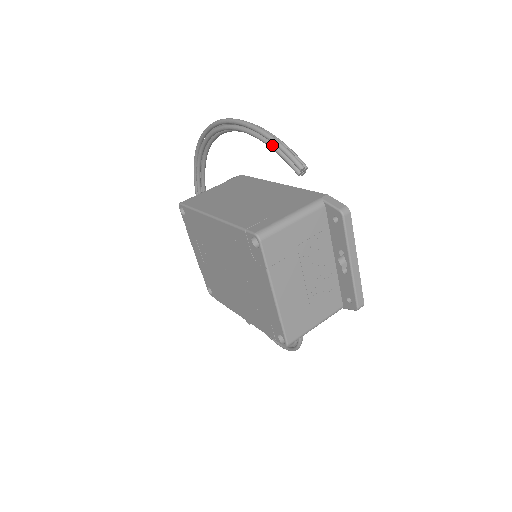
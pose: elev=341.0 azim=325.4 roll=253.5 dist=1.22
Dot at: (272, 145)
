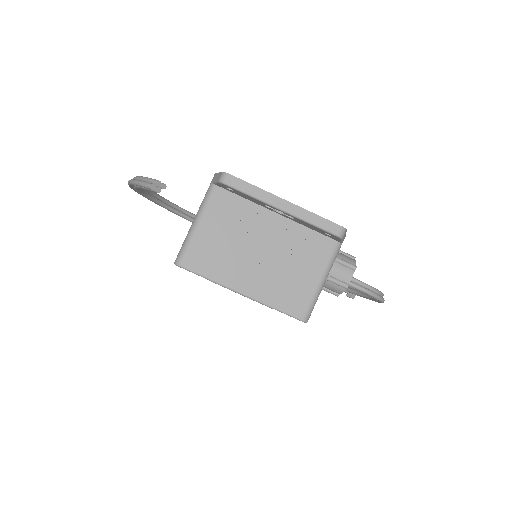
Dot at: (138, 186)
